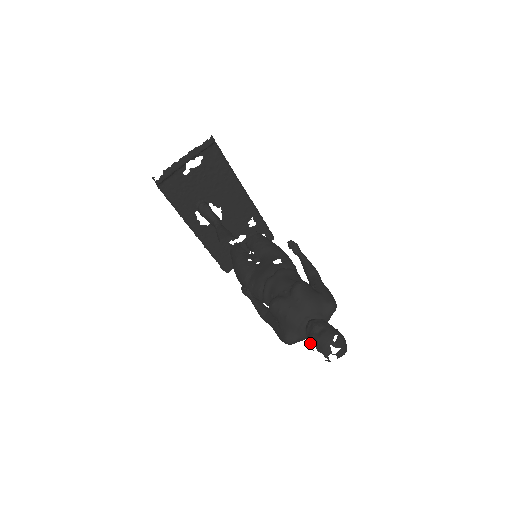
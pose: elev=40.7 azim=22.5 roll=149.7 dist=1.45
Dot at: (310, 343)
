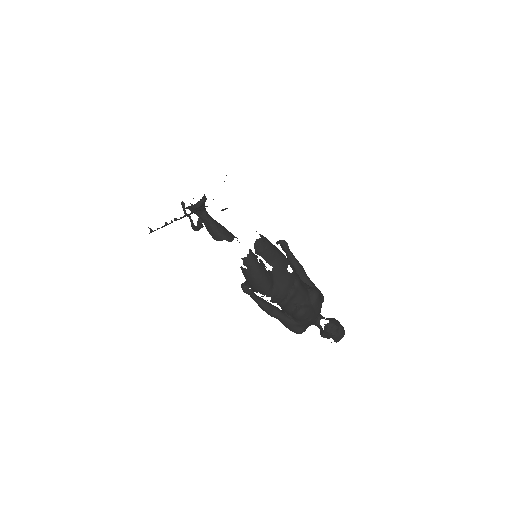
Dot at: (323, 334)
